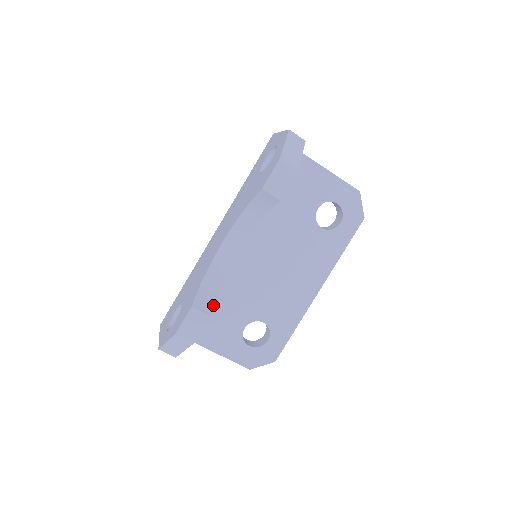
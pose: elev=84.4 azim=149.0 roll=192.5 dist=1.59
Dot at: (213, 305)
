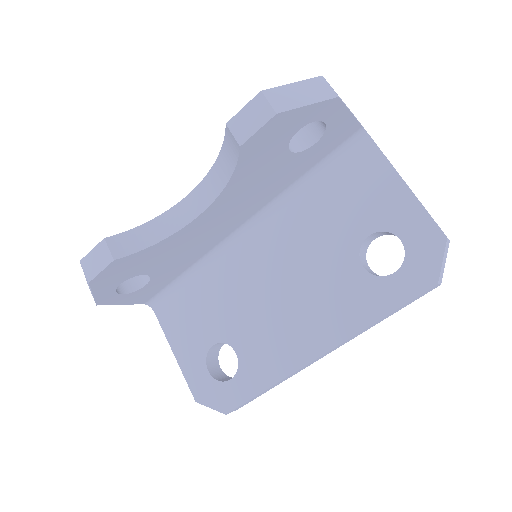
Dot at: (130, 254)
